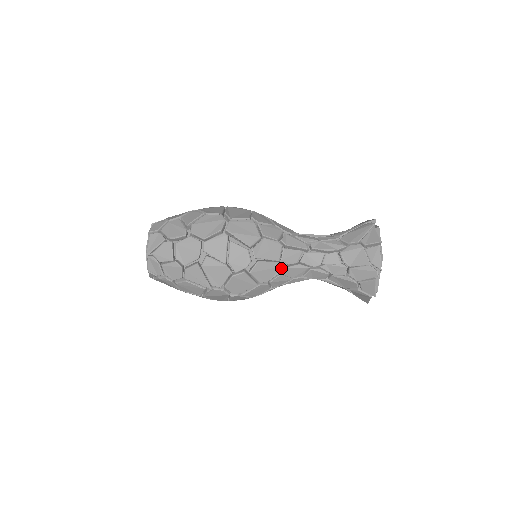
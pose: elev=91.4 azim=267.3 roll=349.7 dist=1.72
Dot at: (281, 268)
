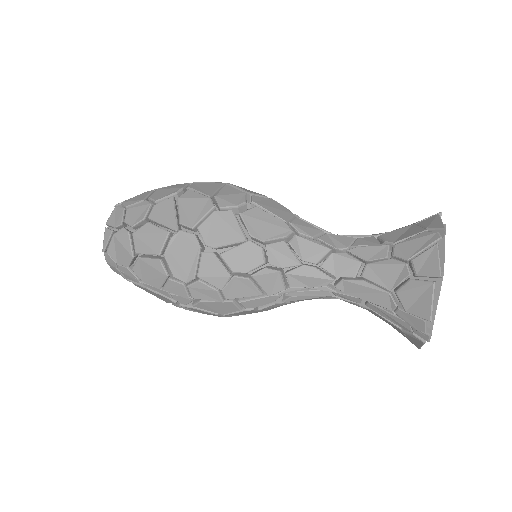
Dot at: (287, 232)
